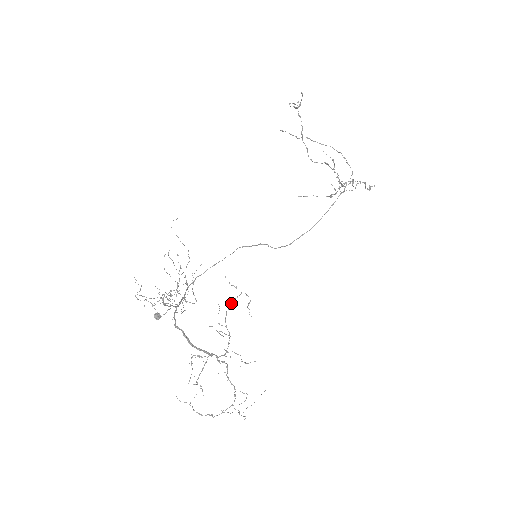
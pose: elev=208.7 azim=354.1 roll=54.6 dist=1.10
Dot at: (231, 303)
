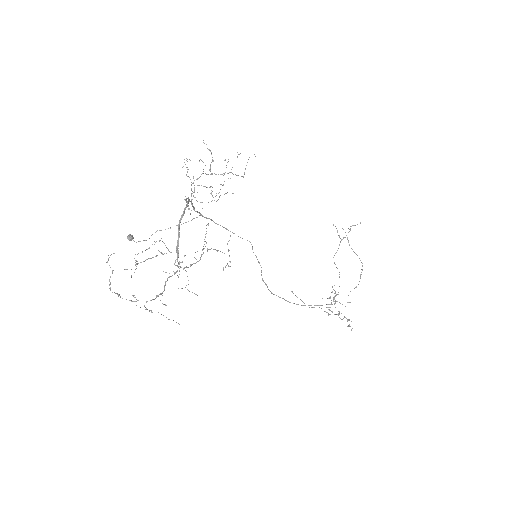
Dot at: (218, 250)
